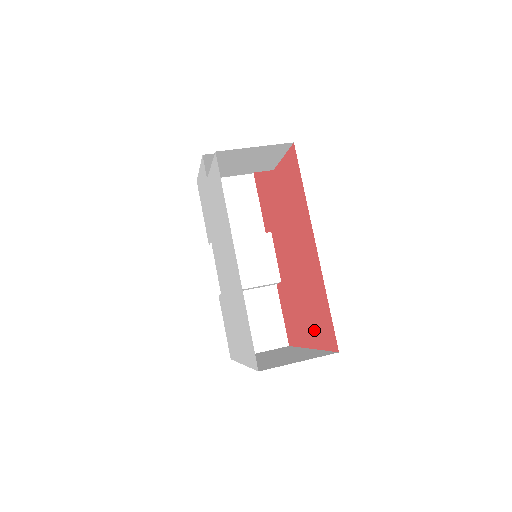
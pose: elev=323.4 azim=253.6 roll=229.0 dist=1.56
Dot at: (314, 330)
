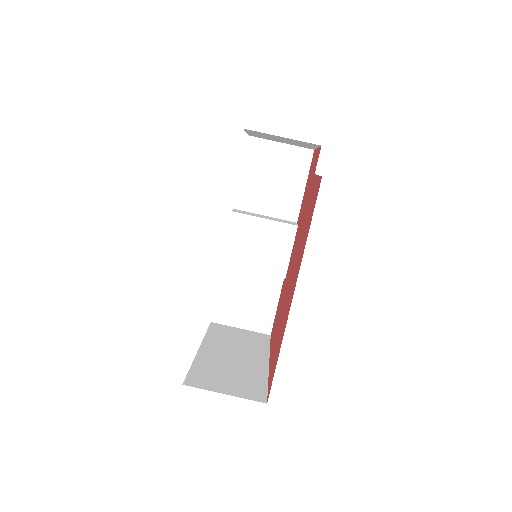
Dot at: occluded
